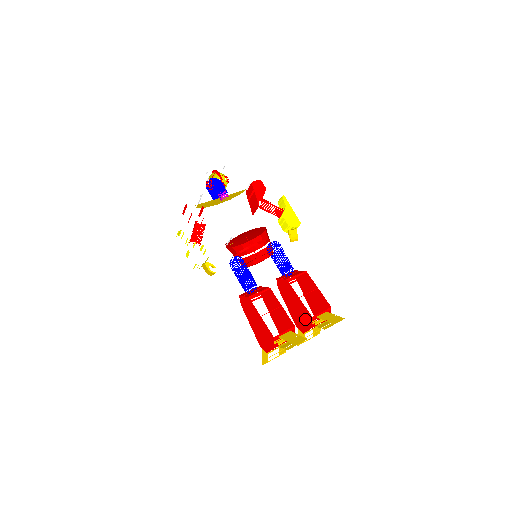
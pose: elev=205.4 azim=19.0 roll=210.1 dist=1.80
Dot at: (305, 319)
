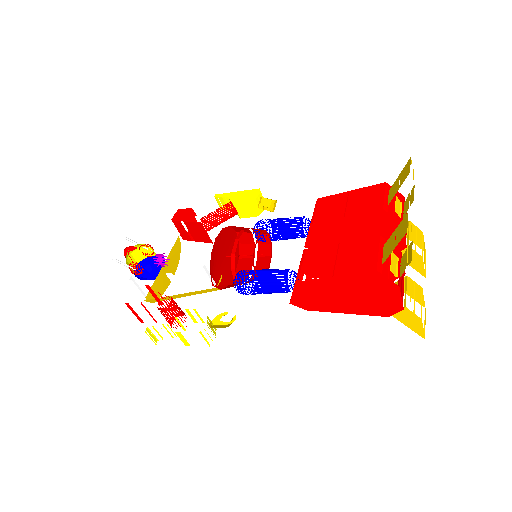
Dot at: (383, 228)
